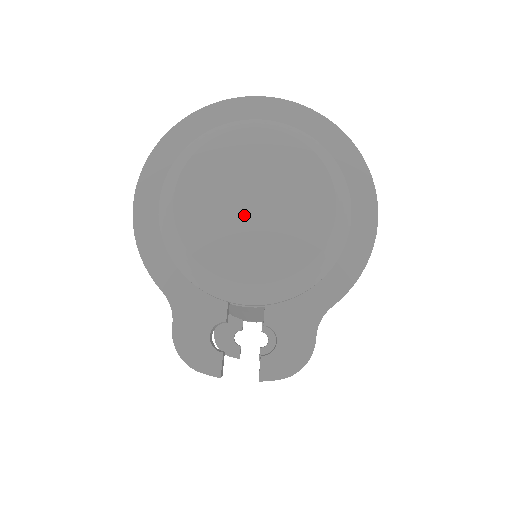
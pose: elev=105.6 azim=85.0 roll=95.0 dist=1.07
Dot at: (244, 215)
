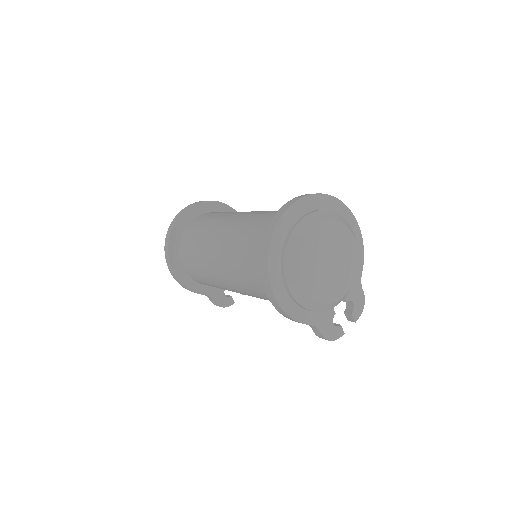
Dot at: (330, 270)
